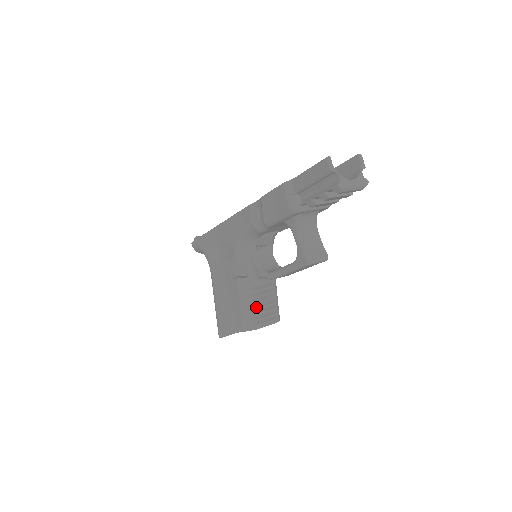
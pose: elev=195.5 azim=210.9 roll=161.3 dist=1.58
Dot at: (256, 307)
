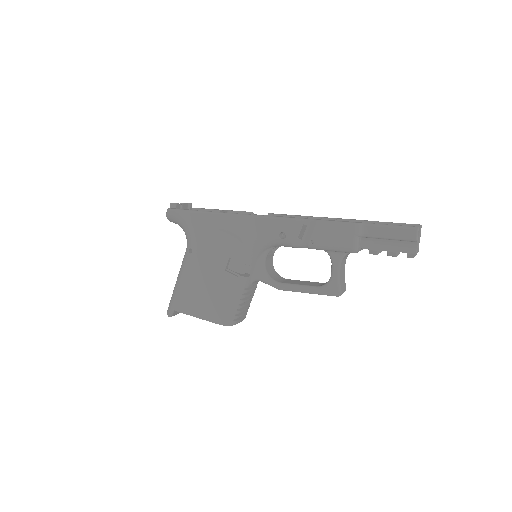
Dot at: (242, 305)
